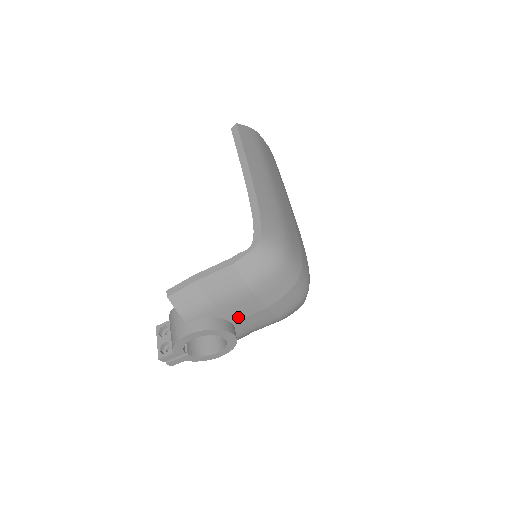
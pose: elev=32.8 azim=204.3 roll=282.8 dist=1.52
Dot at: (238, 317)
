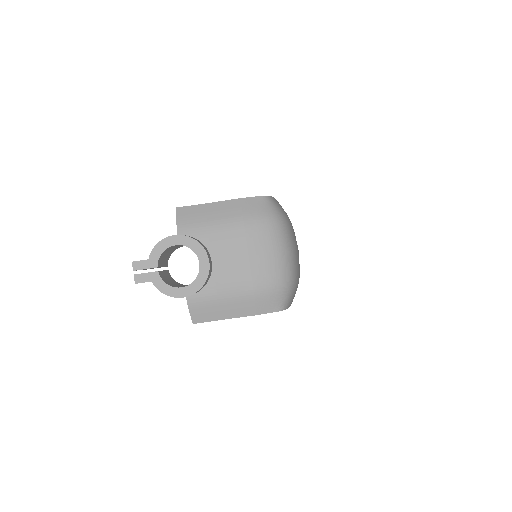
Dot at: (220, 256)
